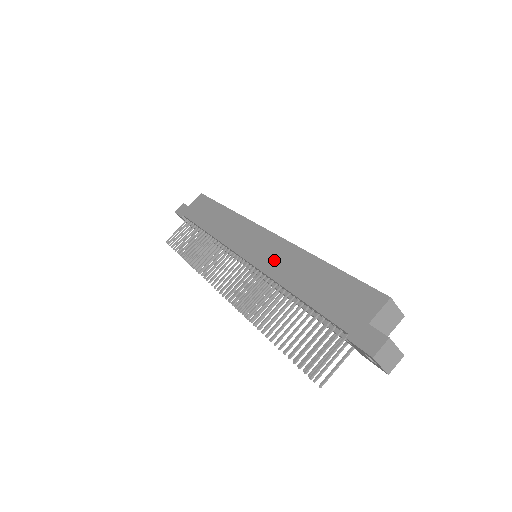
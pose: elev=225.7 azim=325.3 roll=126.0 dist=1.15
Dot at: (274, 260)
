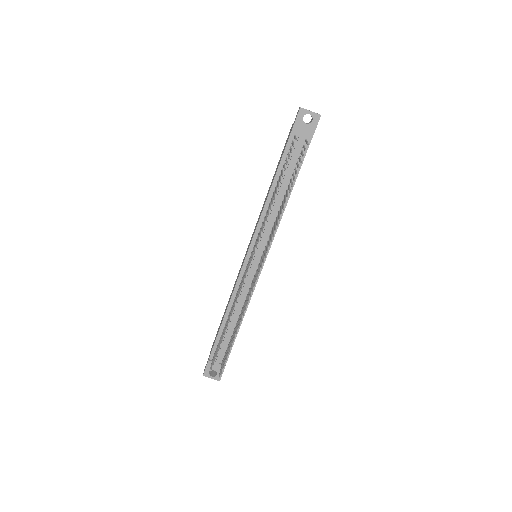
Dot at: occluded
